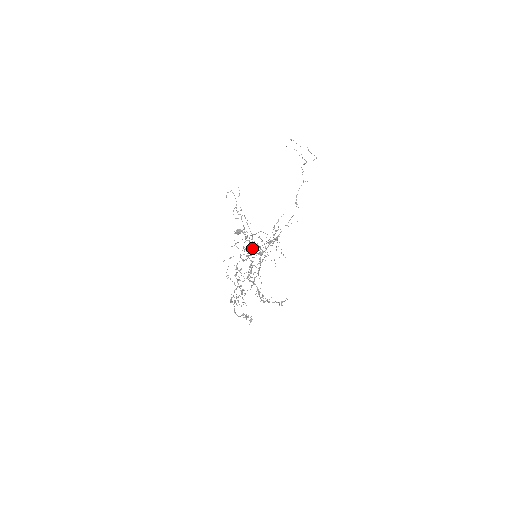
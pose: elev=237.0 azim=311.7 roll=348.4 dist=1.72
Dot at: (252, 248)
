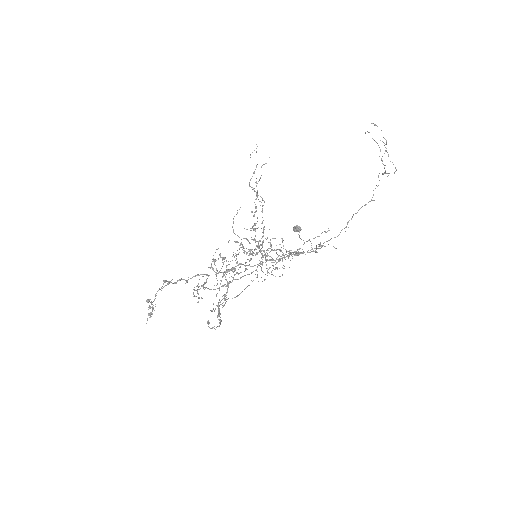
Dot at: occluded
